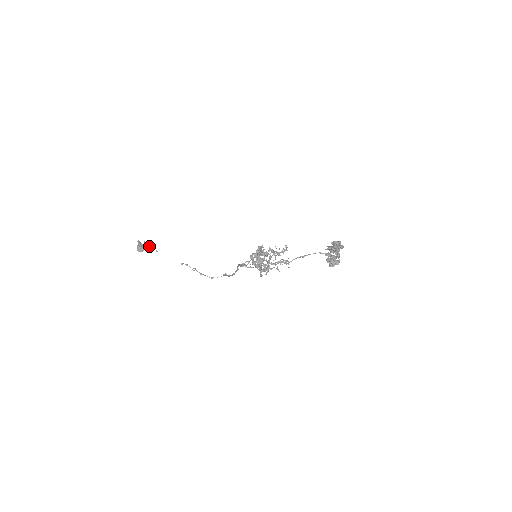
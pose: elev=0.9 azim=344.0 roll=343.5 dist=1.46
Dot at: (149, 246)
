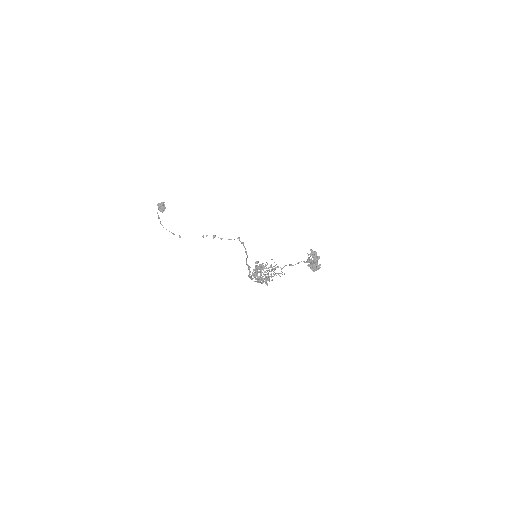
Dot at: occluded
